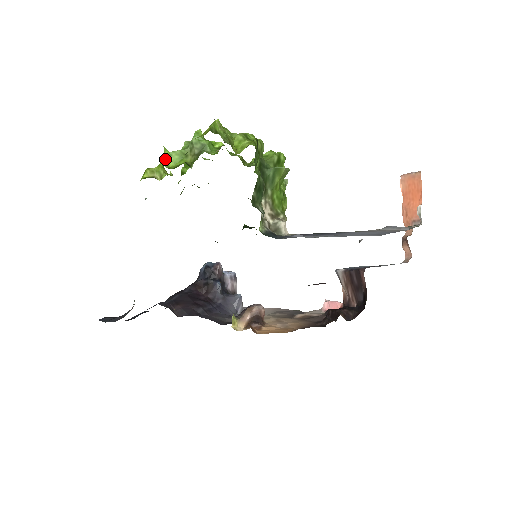
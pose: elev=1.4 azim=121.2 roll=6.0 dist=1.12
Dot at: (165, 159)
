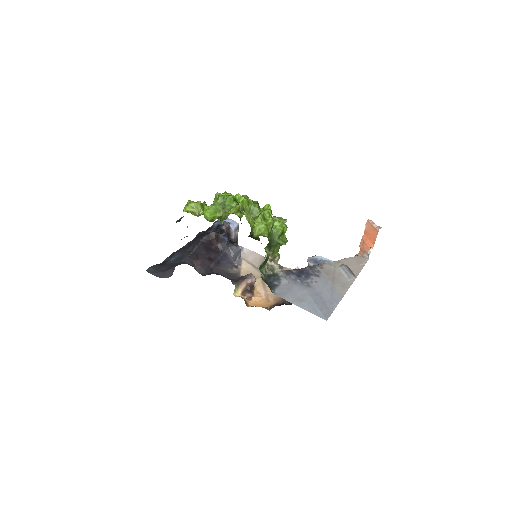
Dot at: (204, 212)
